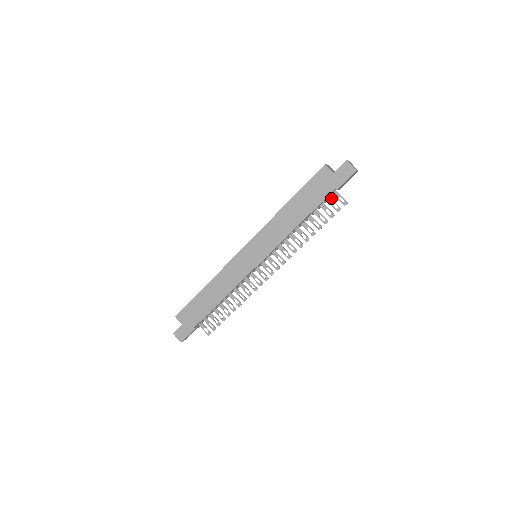
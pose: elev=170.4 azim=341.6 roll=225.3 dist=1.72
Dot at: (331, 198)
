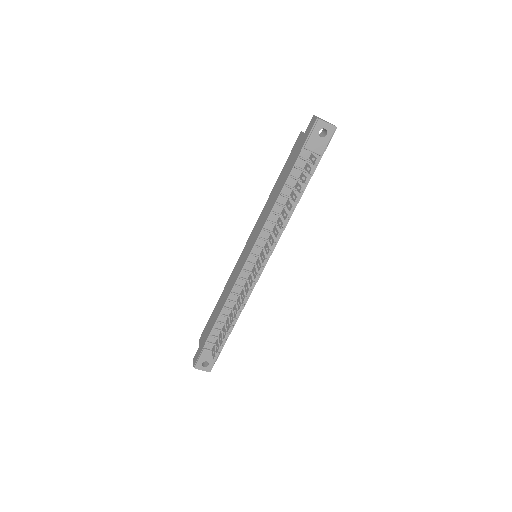
Dot at: (308, 164)
